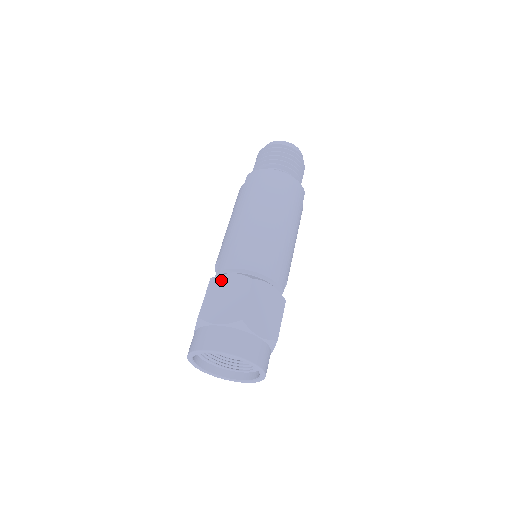
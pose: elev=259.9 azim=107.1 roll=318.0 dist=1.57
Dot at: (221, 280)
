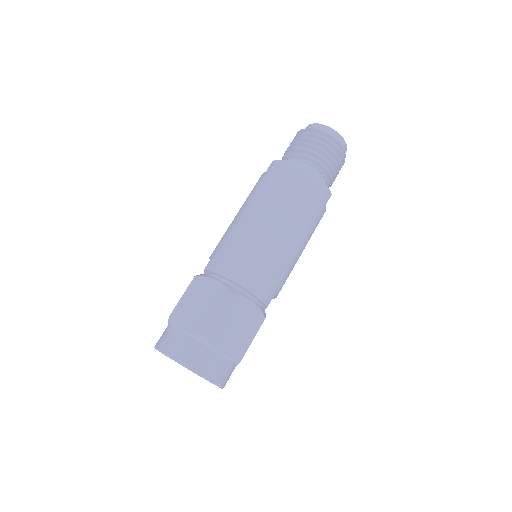
Dot at: (202, 283)
